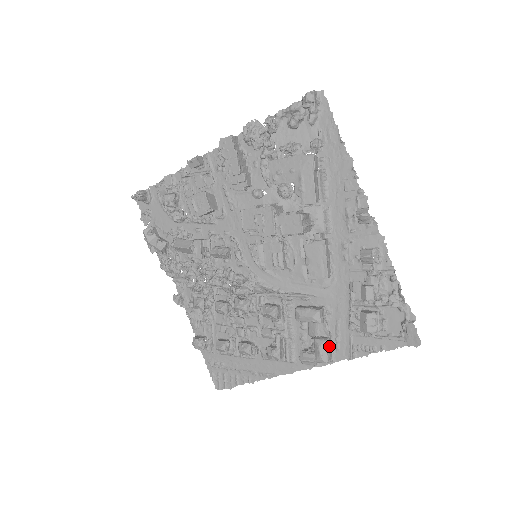
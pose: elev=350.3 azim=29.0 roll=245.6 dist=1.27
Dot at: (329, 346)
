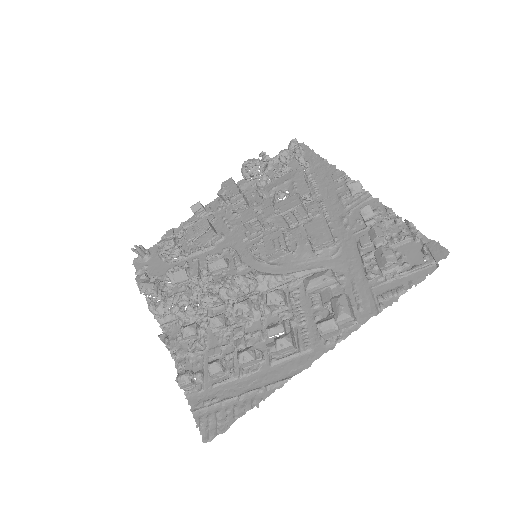
Dot at: (349, 303)
